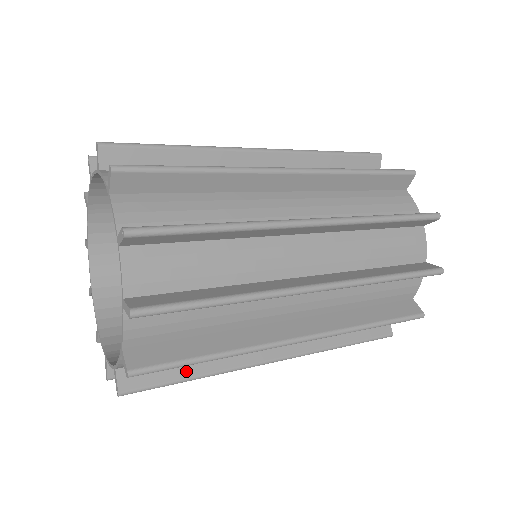
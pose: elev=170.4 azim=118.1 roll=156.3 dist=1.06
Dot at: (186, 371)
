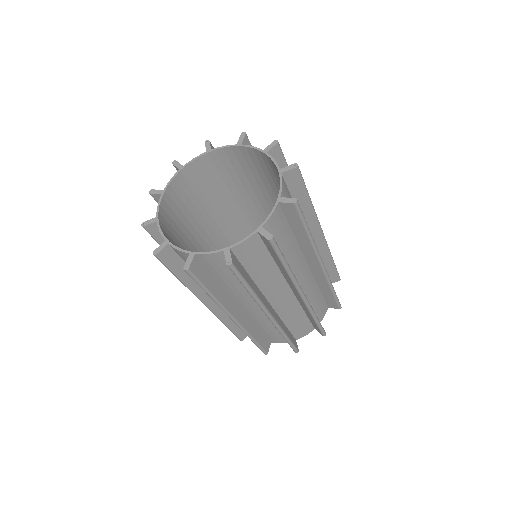
Dot at: (249, 281)
